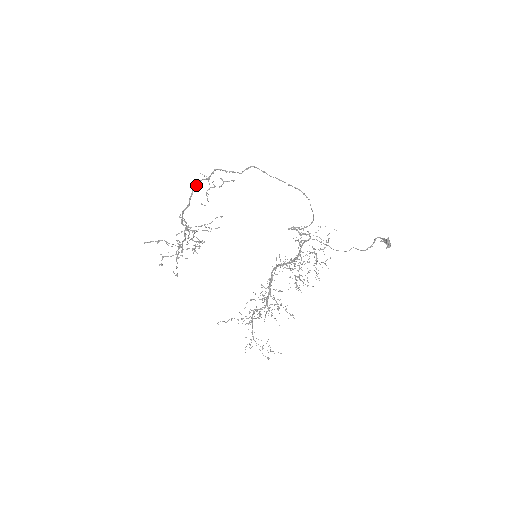
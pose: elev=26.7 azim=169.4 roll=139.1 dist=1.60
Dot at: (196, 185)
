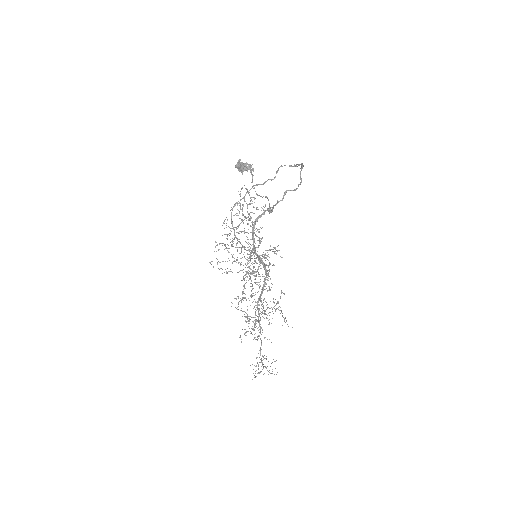
Dot at: (232, 208)
